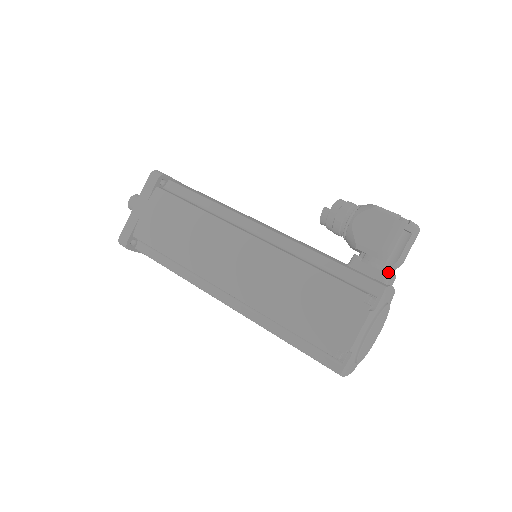
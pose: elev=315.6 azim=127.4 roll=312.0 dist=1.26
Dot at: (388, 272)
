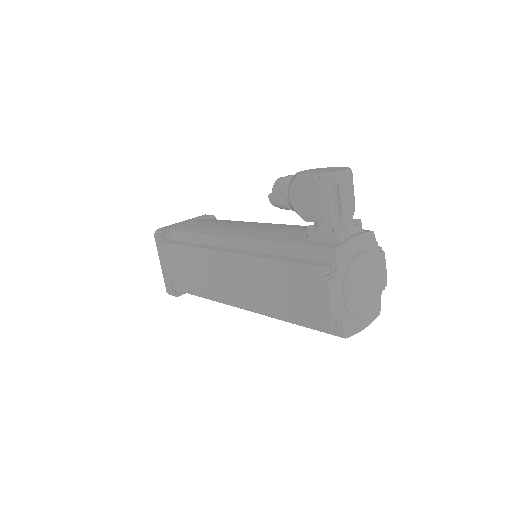
Dot at: (336, 231)
